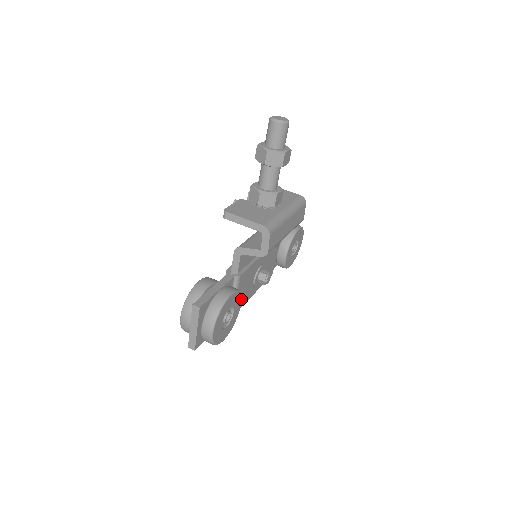
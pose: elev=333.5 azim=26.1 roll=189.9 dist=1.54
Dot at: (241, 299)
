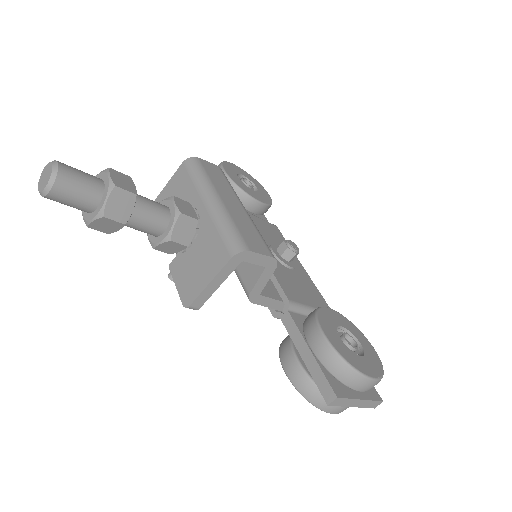
Dot at: (323, 308)
